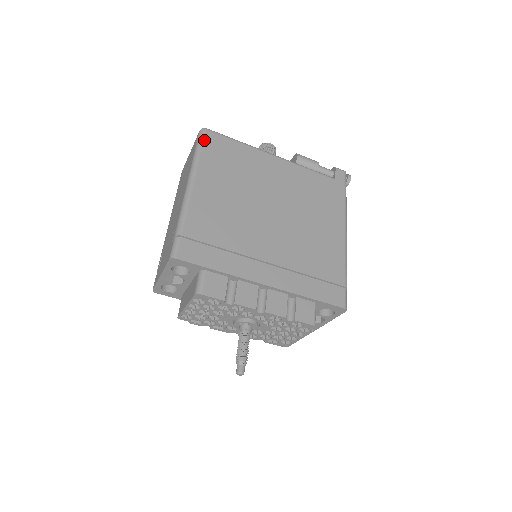
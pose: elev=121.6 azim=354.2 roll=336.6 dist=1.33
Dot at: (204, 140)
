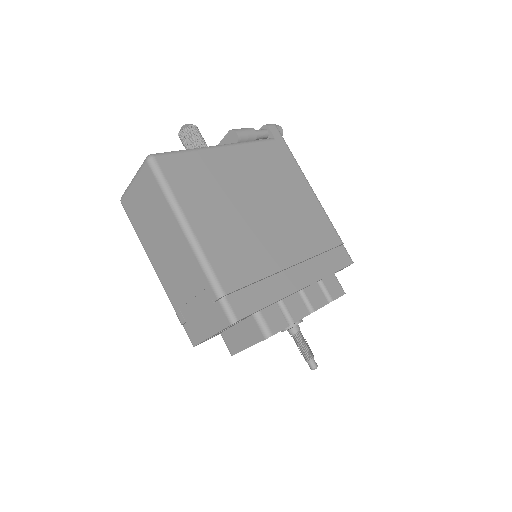
Dot at: (163, 172)
